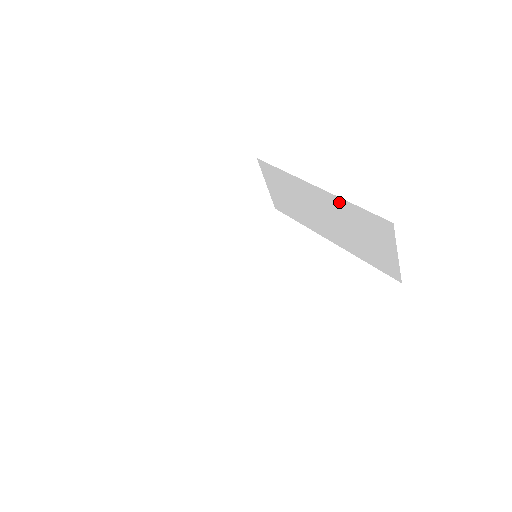
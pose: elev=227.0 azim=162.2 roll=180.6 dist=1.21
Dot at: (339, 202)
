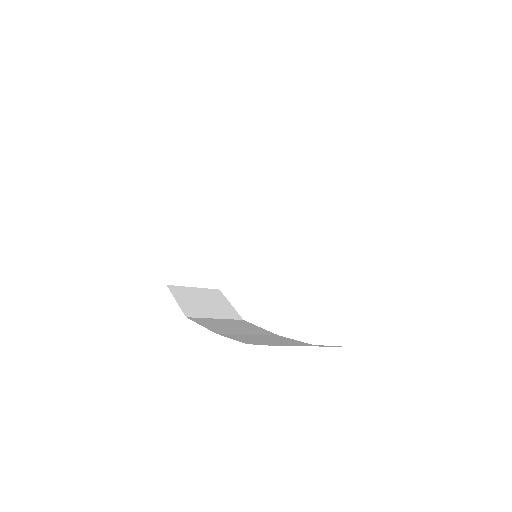
Dot at: occluded
